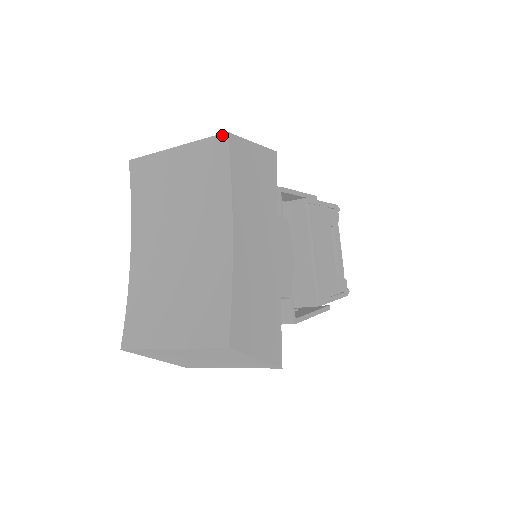
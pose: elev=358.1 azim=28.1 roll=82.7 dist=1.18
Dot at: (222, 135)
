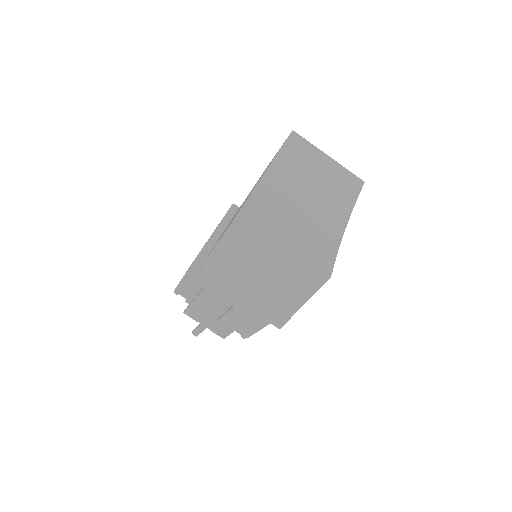
Dot at: (361, 180)
